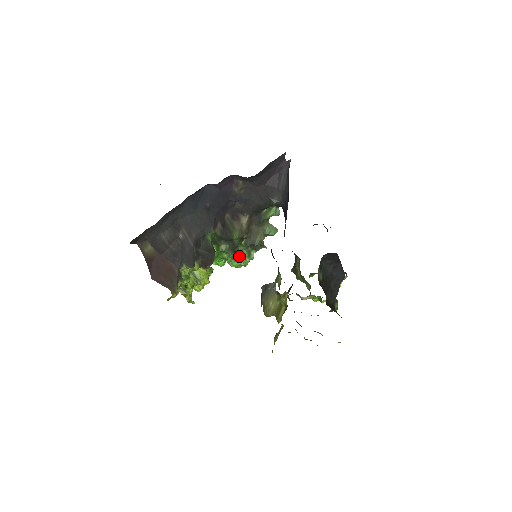
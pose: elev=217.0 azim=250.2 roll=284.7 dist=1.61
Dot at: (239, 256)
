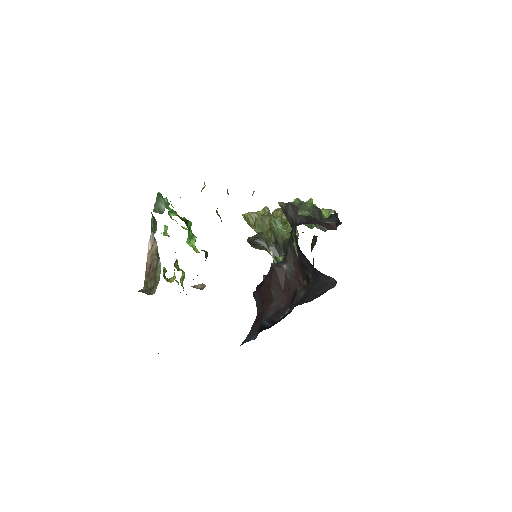
Dot at: occluded
